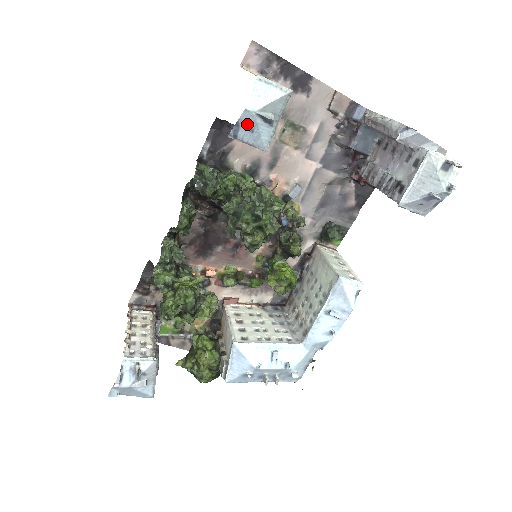
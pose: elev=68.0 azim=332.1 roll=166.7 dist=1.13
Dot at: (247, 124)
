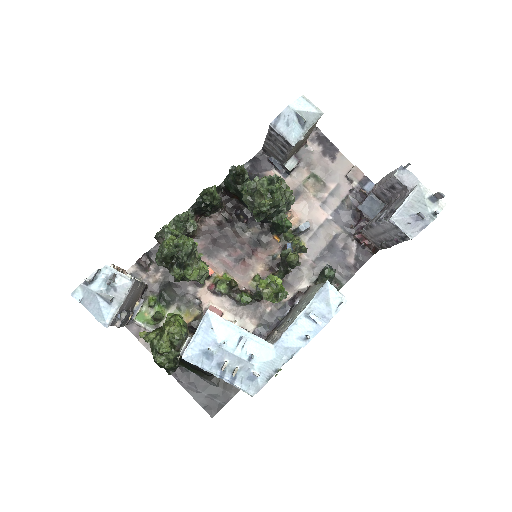
Dot at: (286, 118)
